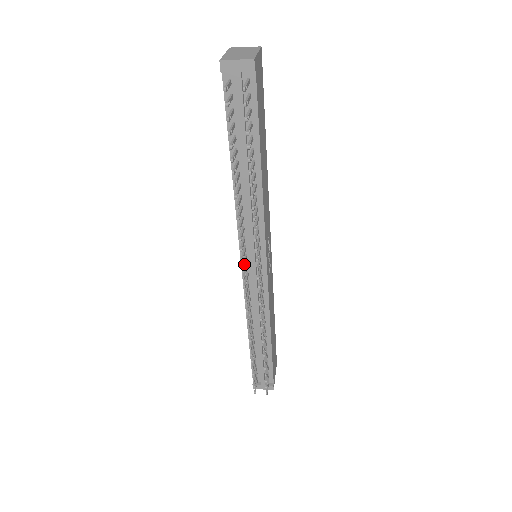
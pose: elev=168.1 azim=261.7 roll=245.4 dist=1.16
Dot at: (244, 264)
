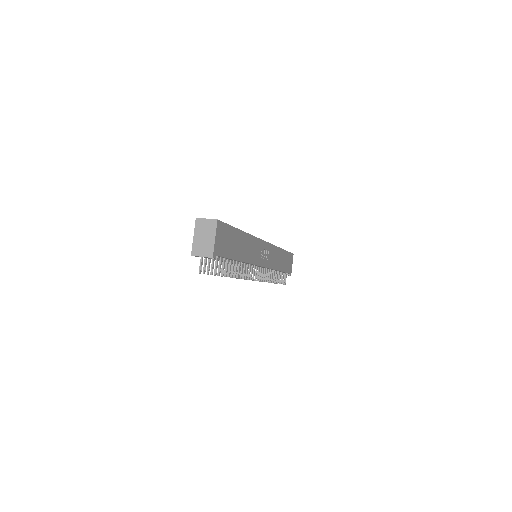
Dot at: (247, 275)
